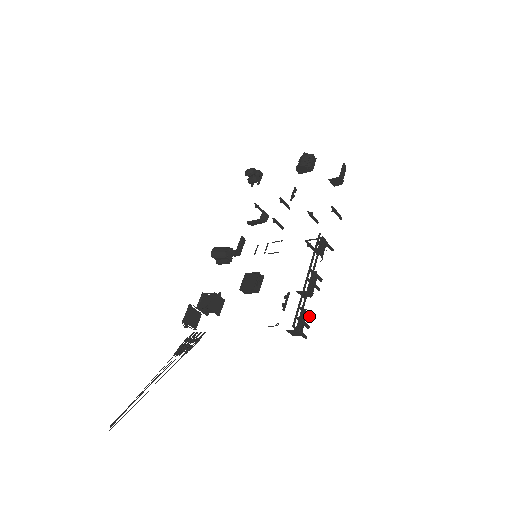
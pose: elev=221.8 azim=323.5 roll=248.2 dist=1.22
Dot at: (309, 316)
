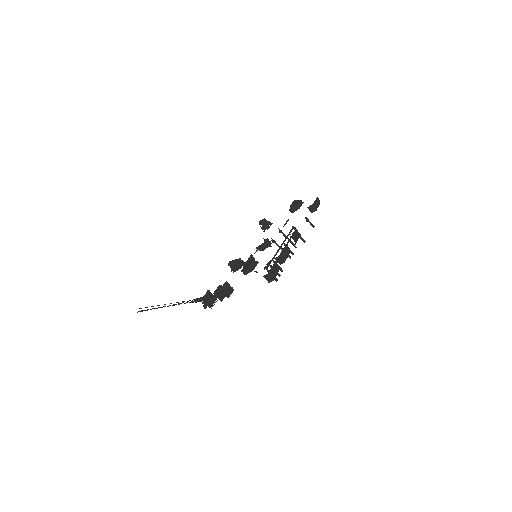
Dot at: (280, 269)
